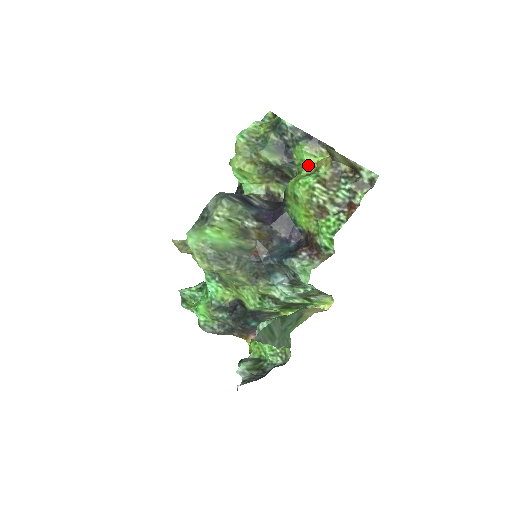
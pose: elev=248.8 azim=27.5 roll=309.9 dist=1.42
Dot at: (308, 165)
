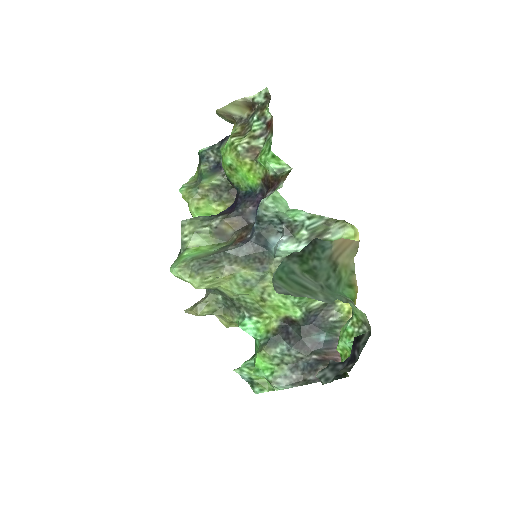
Dot at: occluded
